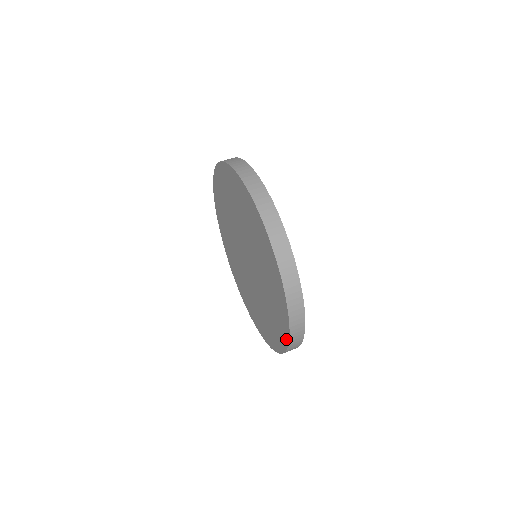
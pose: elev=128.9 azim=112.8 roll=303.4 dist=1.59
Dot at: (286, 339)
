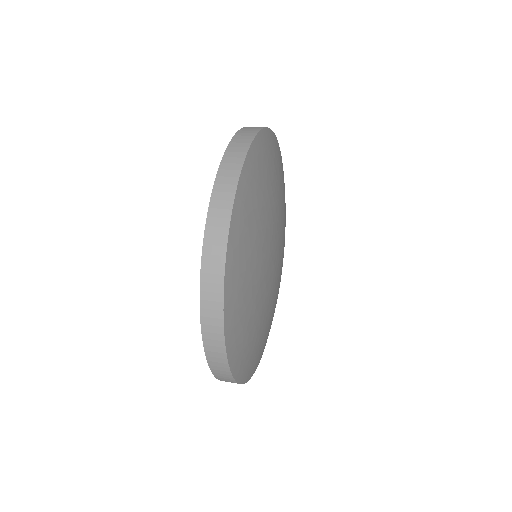
Dot at: (202, 277)
